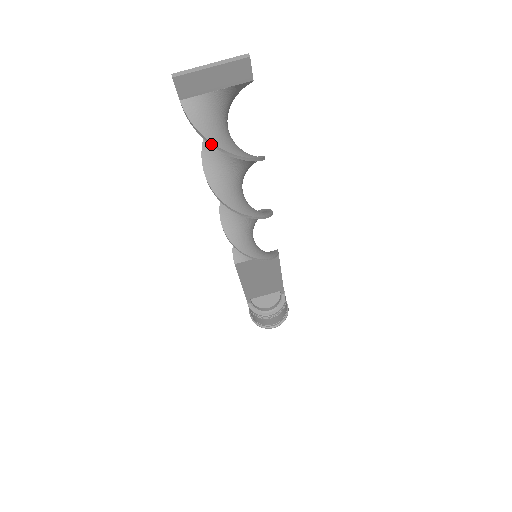
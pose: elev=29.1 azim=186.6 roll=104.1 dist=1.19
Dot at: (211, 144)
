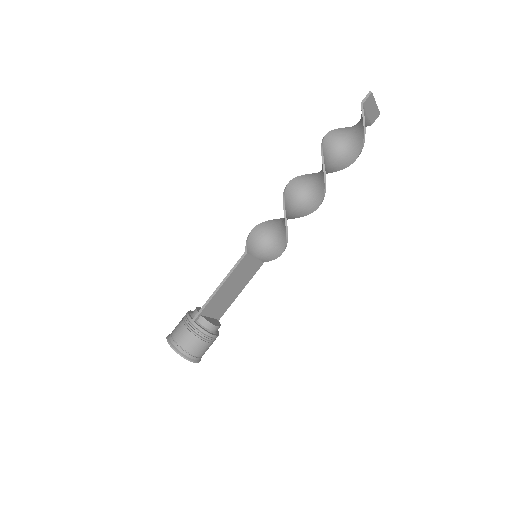
Dot at: (364, 133)
